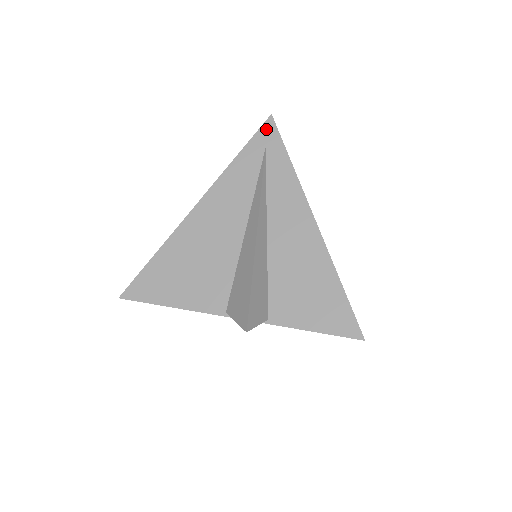
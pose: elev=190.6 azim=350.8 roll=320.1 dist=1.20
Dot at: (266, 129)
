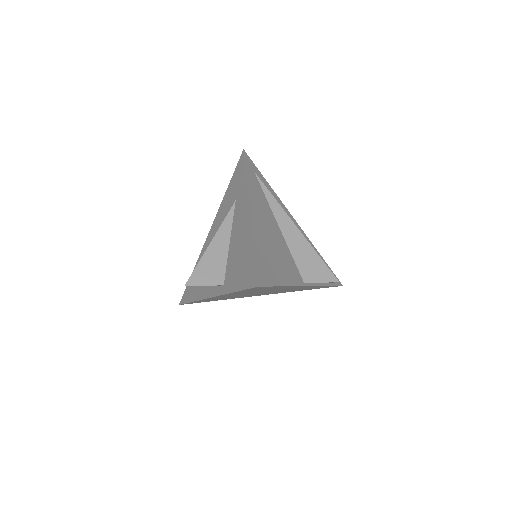
Dot at: (247, 159)
